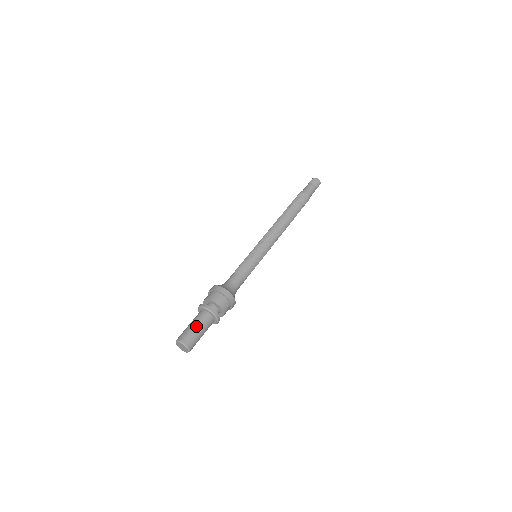
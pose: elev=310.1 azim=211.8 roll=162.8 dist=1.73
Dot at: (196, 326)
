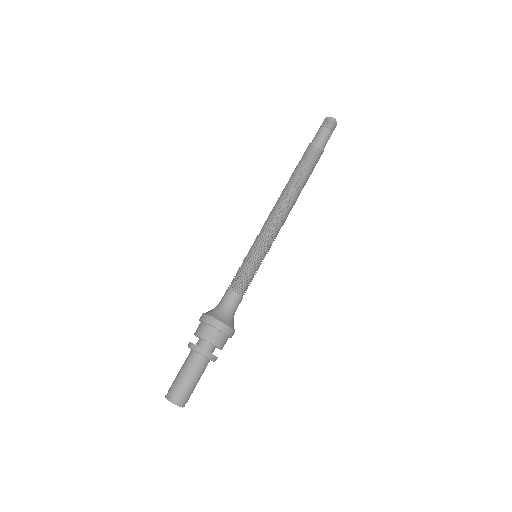
Dot at: (196, 381)
